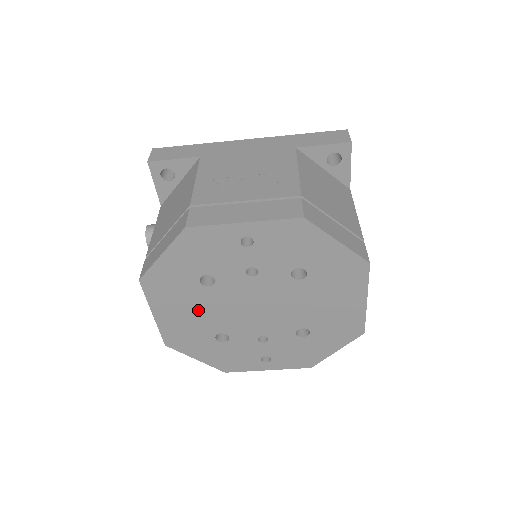
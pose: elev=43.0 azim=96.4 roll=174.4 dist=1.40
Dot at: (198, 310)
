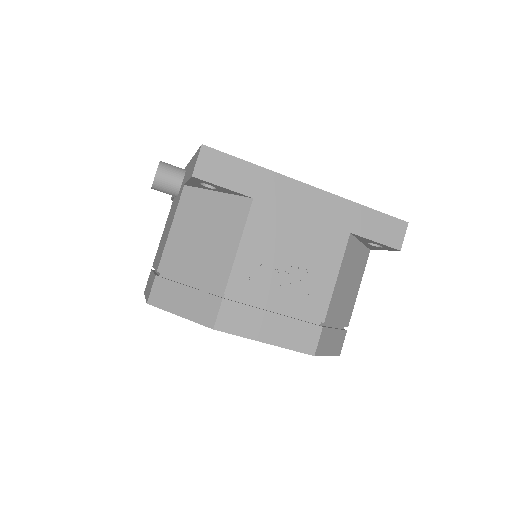
Dot at: occluded
